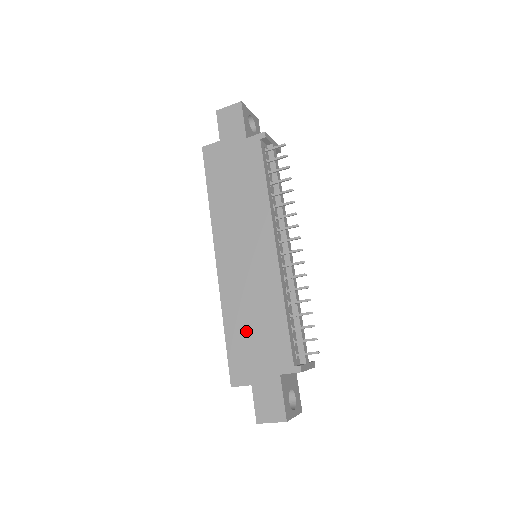
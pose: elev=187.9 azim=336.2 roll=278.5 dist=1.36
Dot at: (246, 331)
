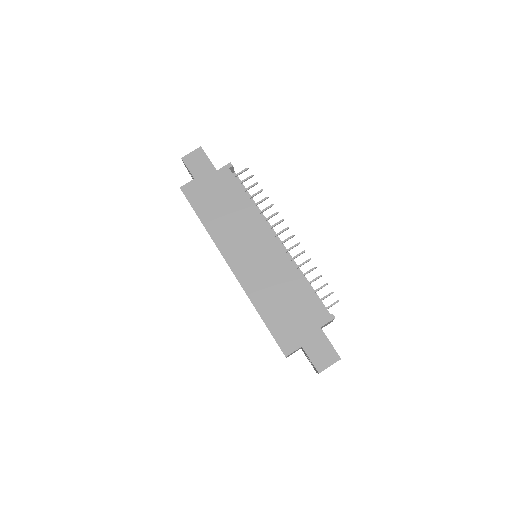
Dot at: (279, 309)
